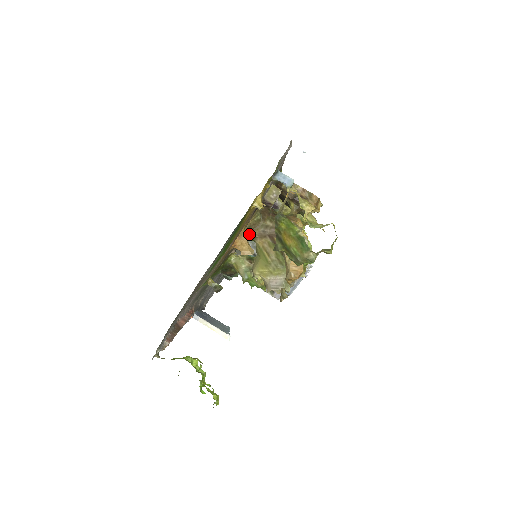
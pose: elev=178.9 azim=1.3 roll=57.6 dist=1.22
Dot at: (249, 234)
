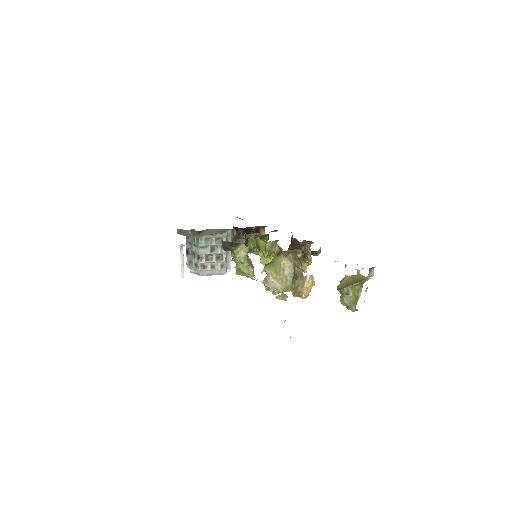
Dot at: (287, 252)
